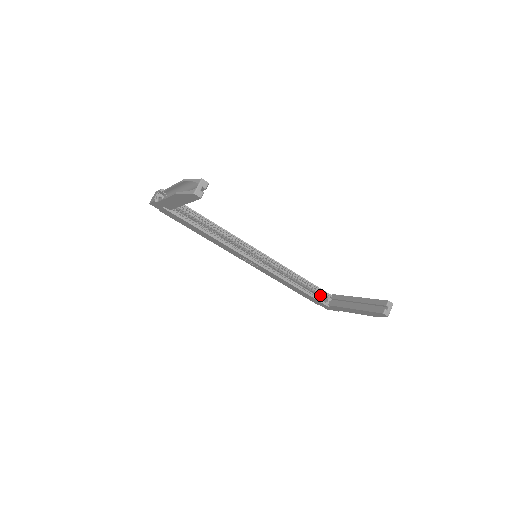
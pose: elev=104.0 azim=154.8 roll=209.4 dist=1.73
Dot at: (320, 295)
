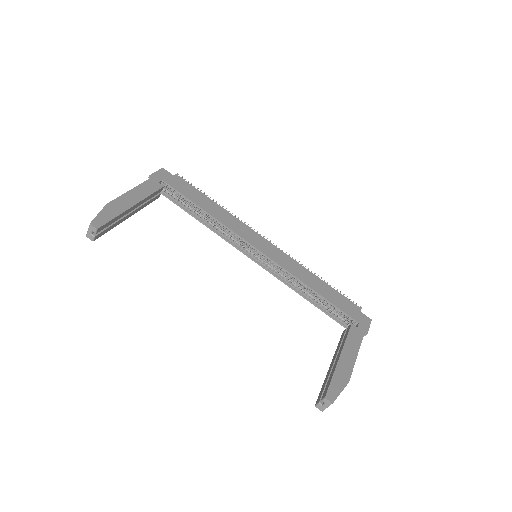
Dot at: occluded
